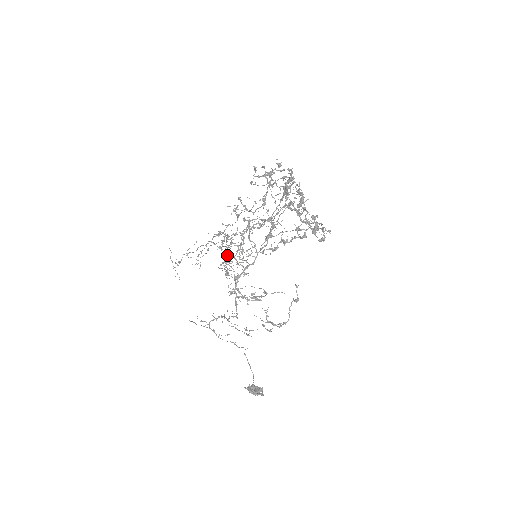
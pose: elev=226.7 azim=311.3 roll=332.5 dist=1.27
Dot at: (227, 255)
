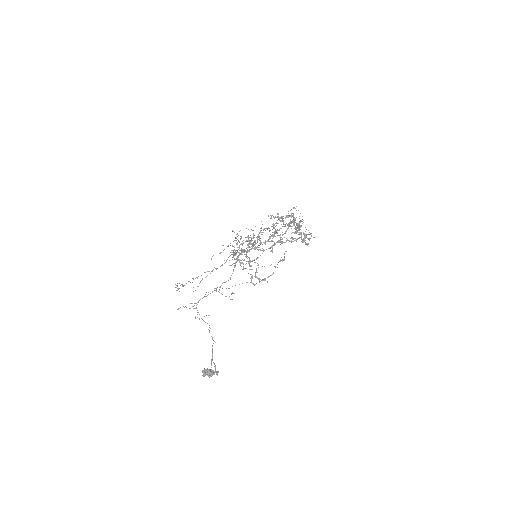
Dot at: (240, 238)
